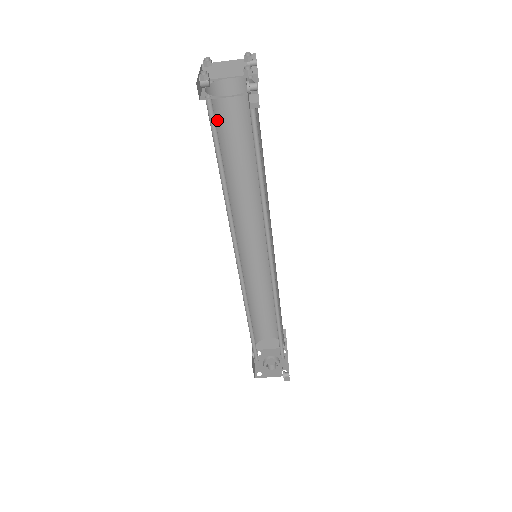
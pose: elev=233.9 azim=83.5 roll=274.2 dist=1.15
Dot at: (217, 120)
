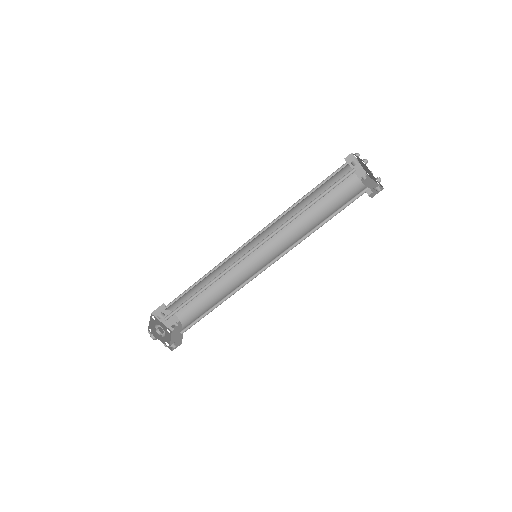
Dot at: (330, 179)
